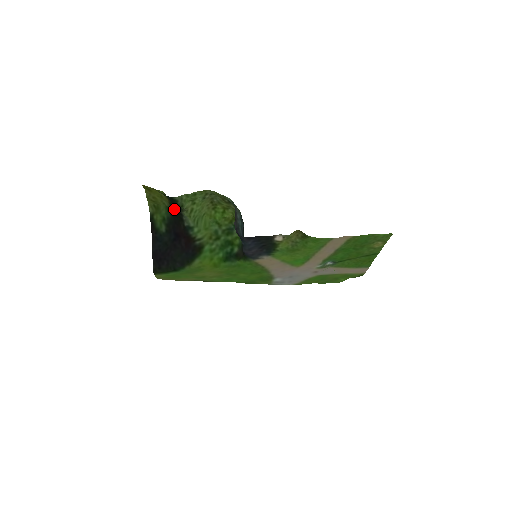
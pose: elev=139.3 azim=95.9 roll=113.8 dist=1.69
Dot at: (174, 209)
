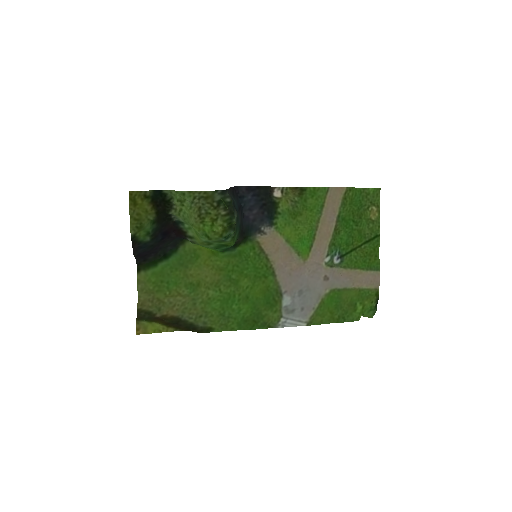
Dot at: (161, 215)
